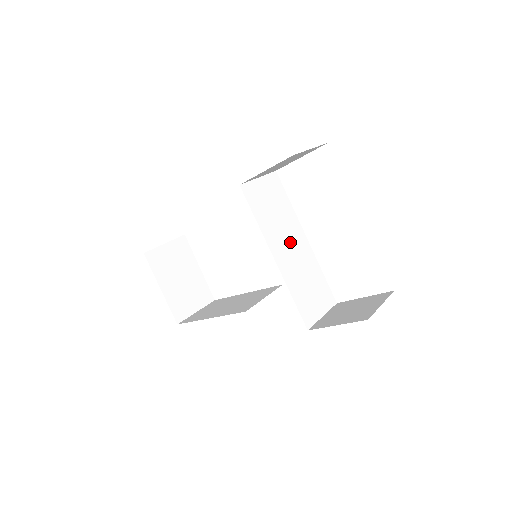
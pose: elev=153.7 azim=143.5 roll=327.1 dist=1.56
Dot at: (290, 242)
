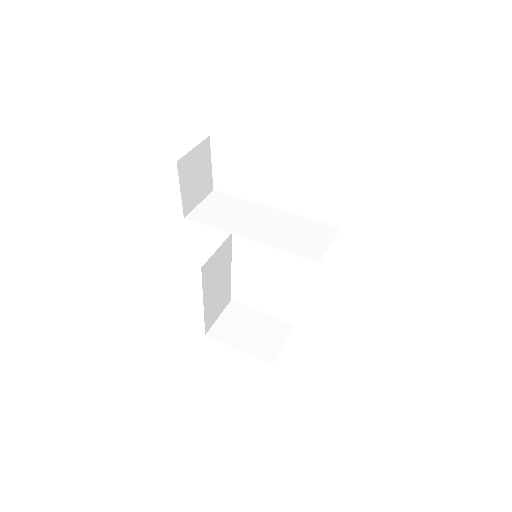
Dot at: (257, 220)
